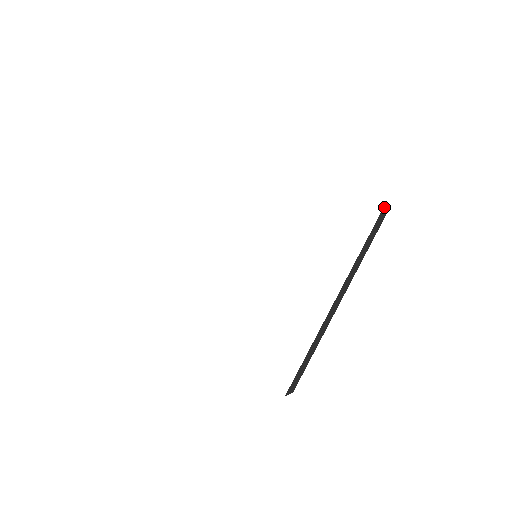
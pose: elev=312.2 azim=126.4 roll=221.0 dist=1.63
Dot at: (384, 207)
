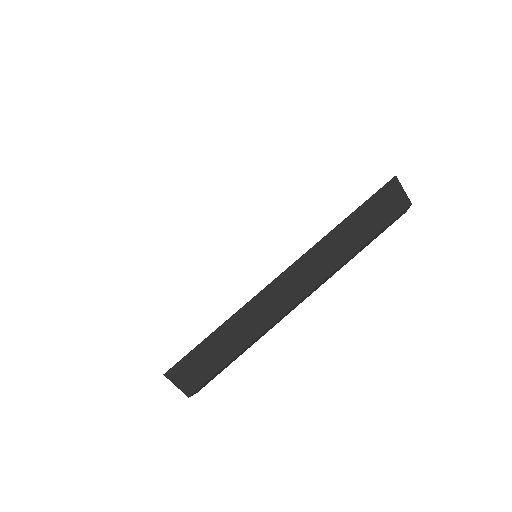
Dot at: (393, 183)
